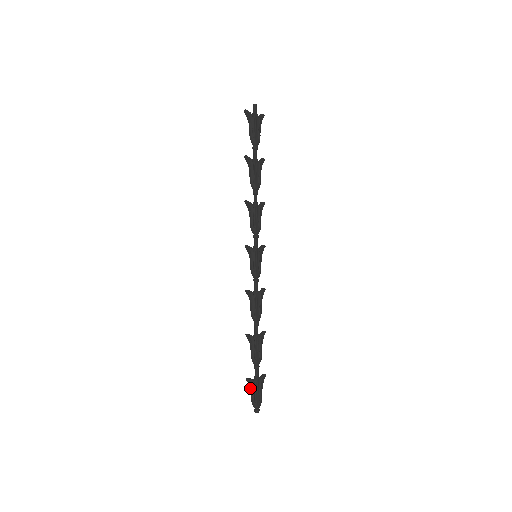
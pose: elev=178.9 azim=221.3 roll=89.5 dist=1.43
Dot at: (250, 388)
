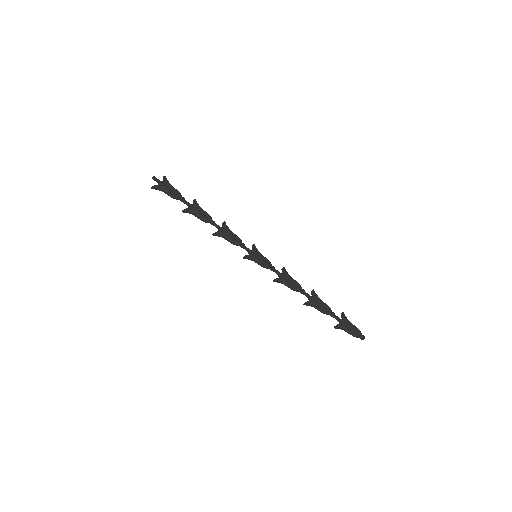
Dot at: occluded
